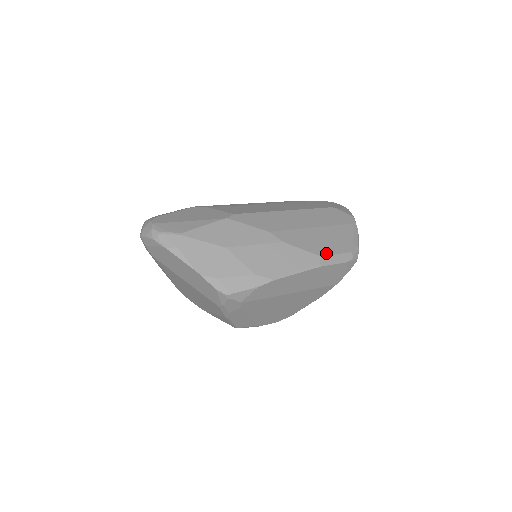
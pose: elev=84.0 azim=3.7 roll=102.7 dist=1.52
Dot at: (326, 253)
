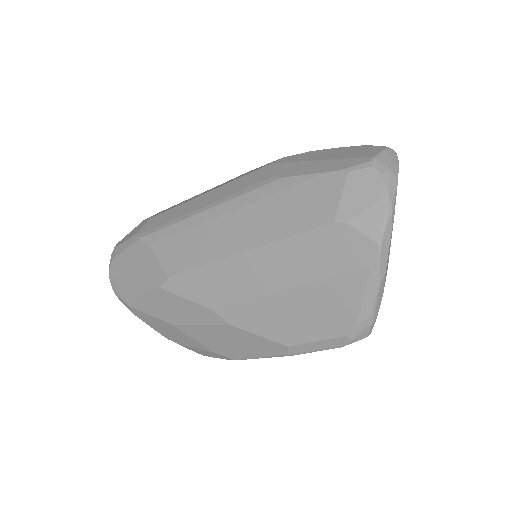
Dot at: (297, 340)
